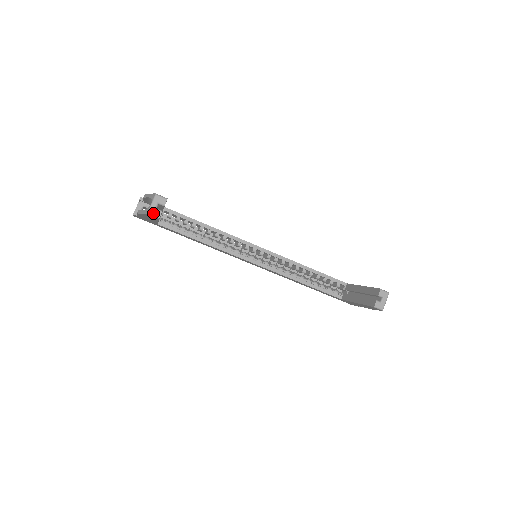
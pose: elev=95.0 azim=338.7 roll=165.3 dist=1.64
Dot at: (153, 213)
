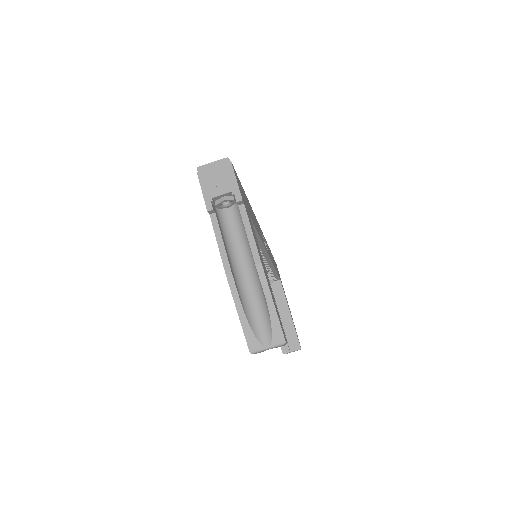
Dot at: (256, 353)
